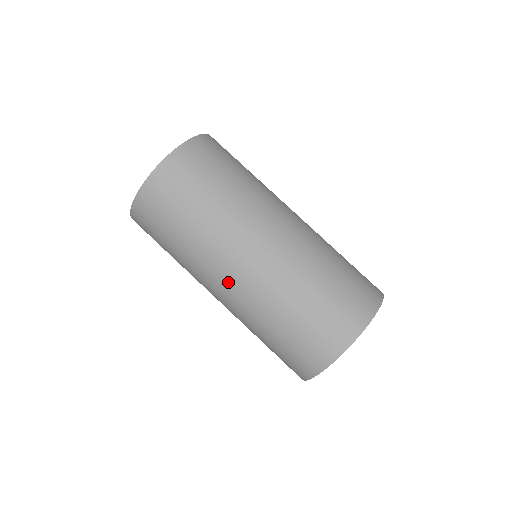
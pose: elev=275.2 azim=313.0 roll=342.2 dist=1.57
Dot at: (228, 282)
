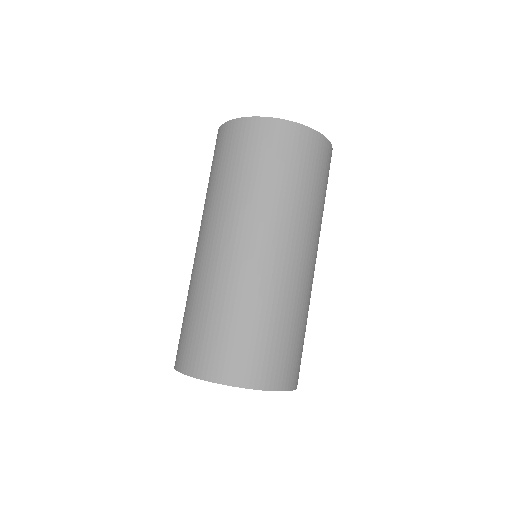
Dot at: (255, 247)
